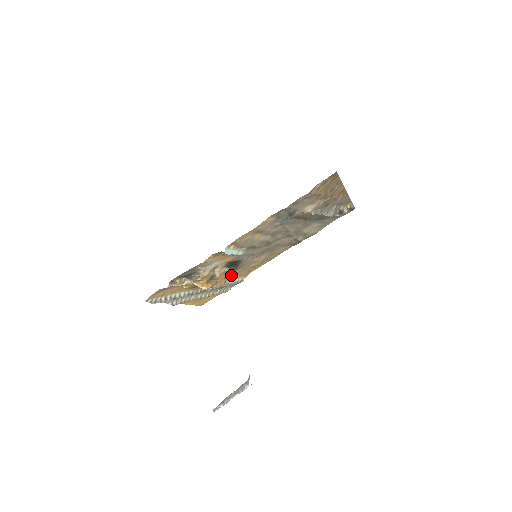
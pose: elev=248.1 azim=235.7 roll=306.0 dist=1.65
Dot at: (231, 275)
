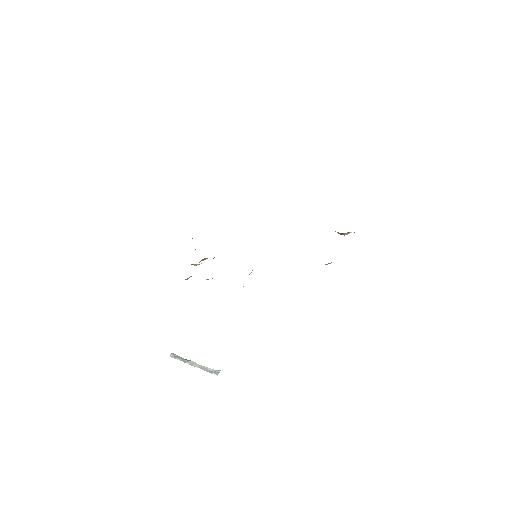
Dot at: occluded
